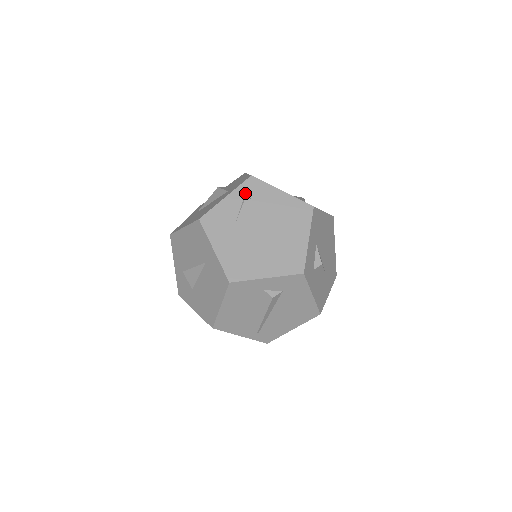
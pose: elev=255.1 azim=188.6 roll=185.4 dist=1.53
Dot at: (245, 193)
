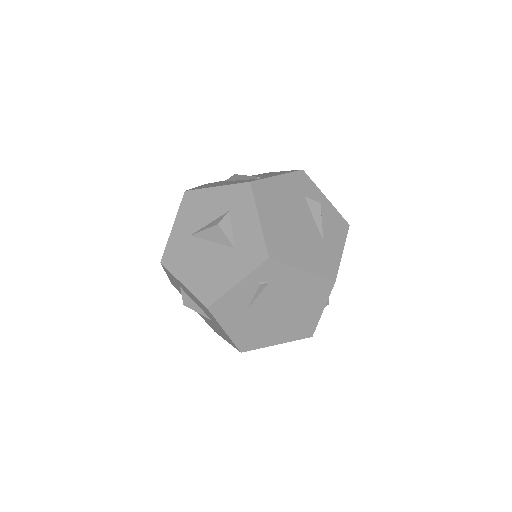
Dot at: (260, 277)
